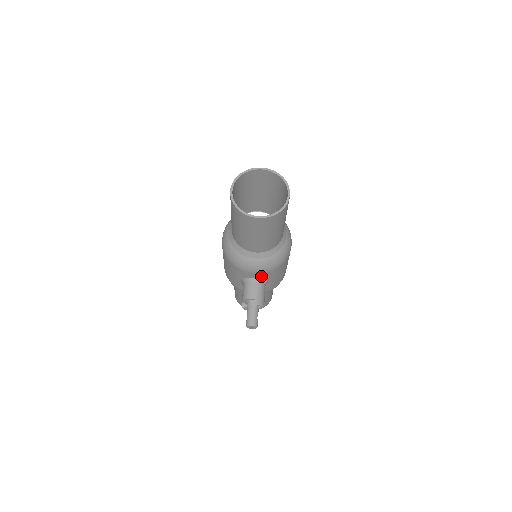
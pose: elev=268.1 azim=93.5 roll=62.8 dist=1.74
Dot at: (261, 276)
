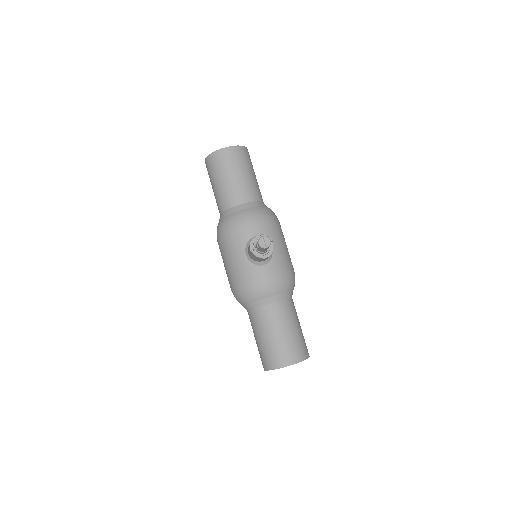
Dot at: (259, 231)
